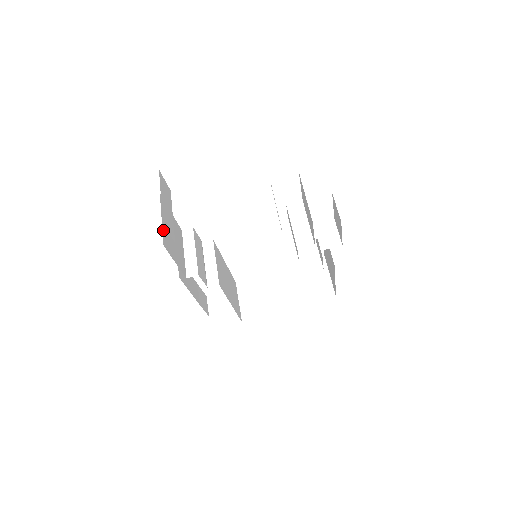
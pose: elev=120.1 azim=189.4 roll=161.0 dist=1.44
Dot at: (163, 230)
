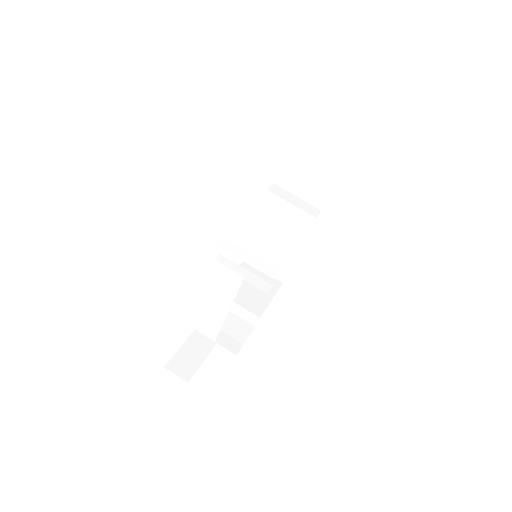
Dot at: occluded
